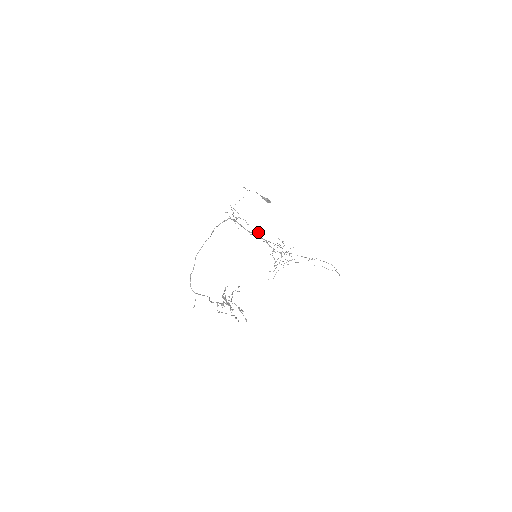
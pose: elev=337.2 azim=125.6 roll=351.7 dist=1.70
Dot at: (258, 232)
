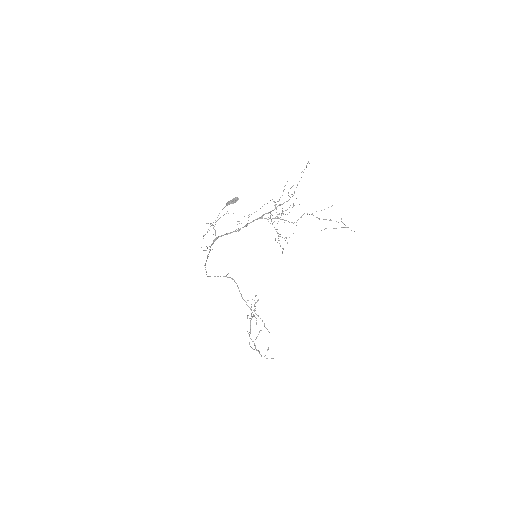
Dot at: occluded
